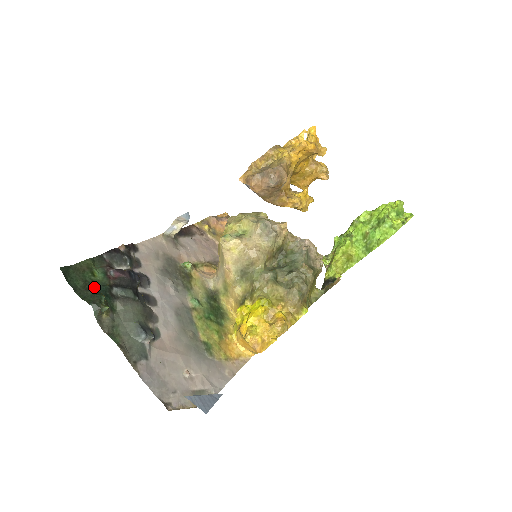
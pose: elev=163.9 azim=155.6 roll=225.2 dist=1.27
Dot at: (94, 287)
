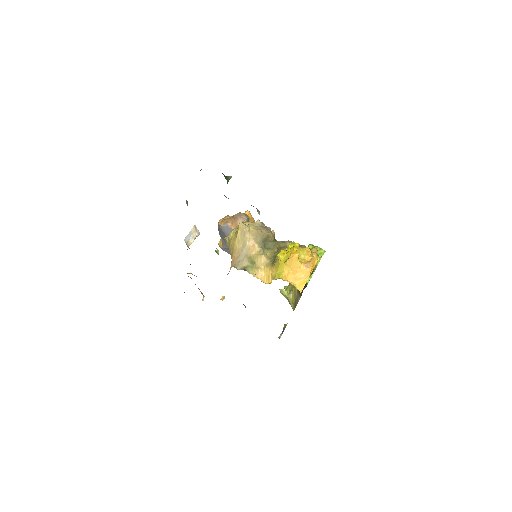
Dot at: occluded
